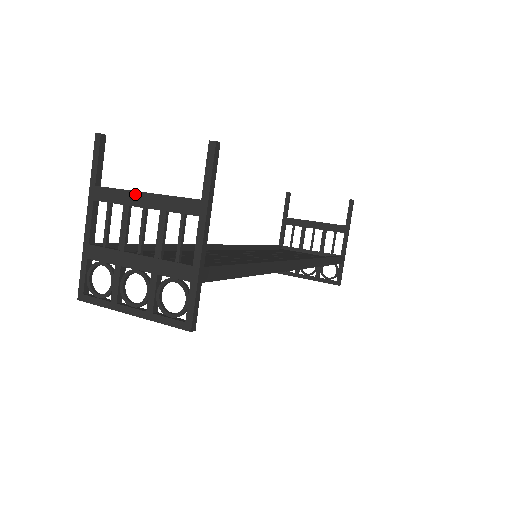
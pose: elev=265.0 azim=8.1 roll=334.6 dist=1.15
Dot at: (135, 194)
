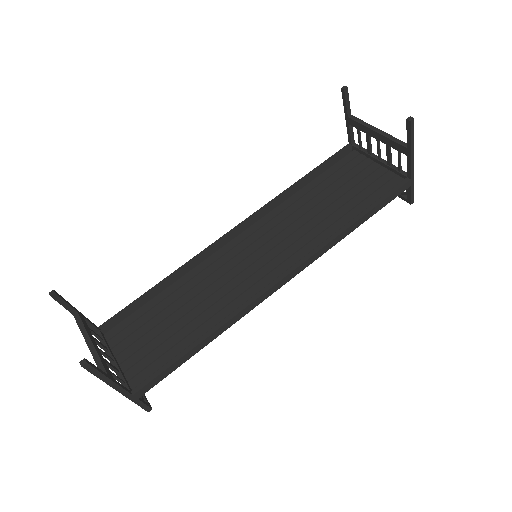
Dot at: (85, 340)
